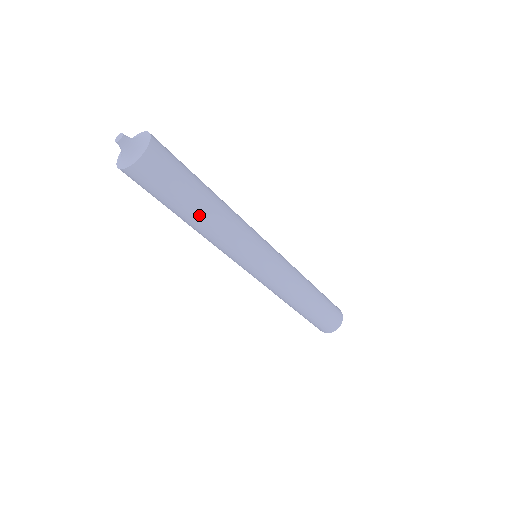
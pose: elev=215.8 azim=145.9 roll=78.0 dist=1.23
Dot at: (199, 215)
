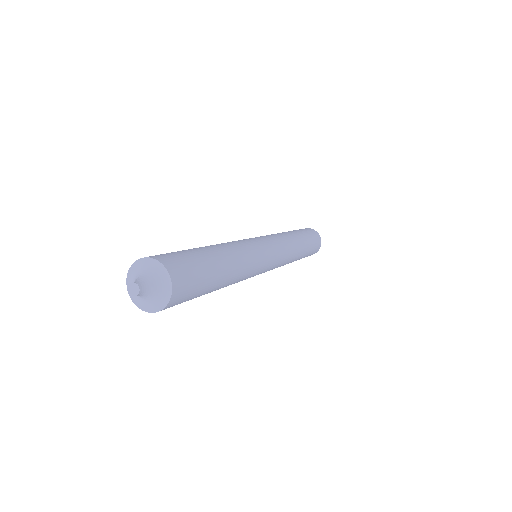
Dot at: (217, 289)
